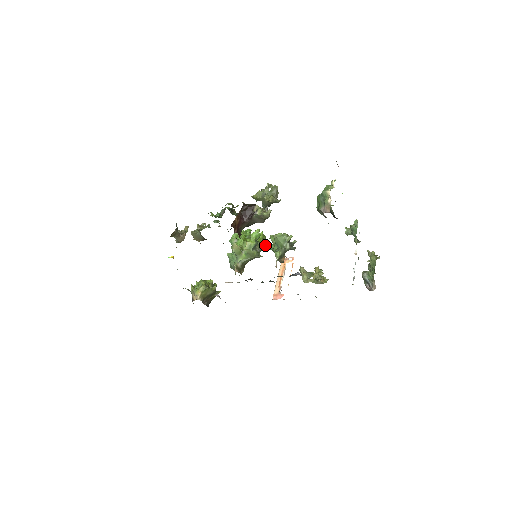
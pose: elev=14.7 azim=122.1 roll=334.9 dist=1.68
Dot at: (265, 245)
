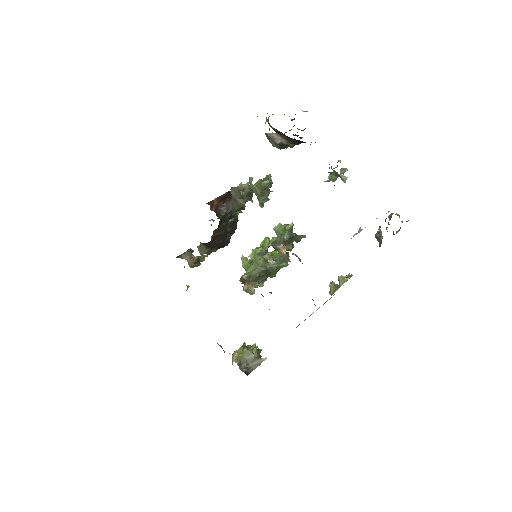
Dot at: (284, 262)
